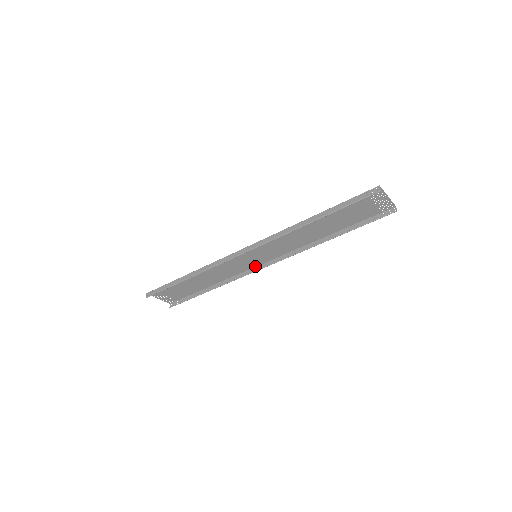
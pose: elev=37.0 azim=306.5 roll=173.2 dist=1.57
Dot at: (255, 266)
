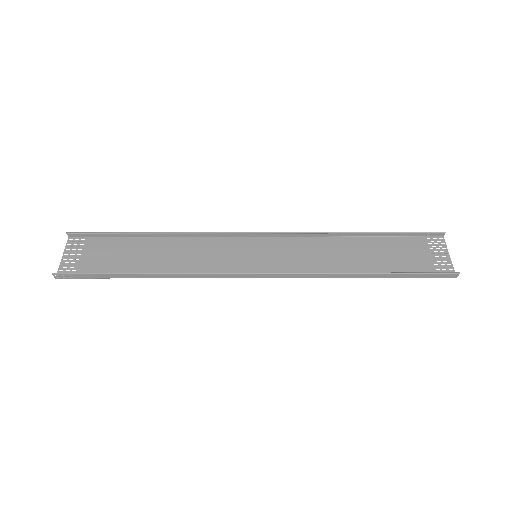
Dot at: (236, 277)
